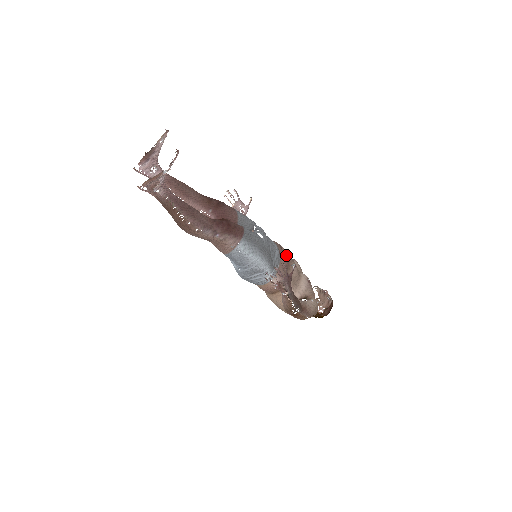
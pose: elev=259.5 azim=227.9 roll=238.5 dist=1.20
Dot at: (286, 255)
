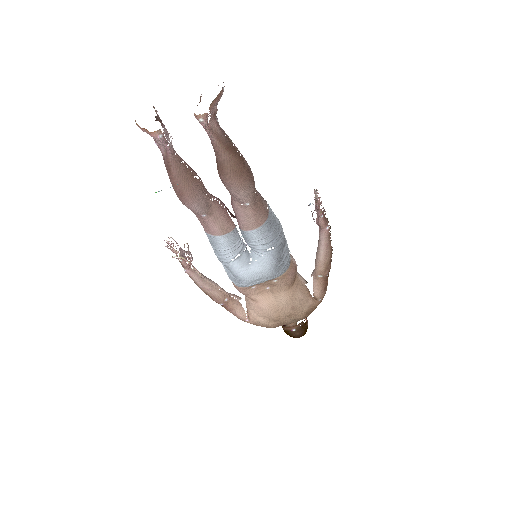
Dot at: occluded
